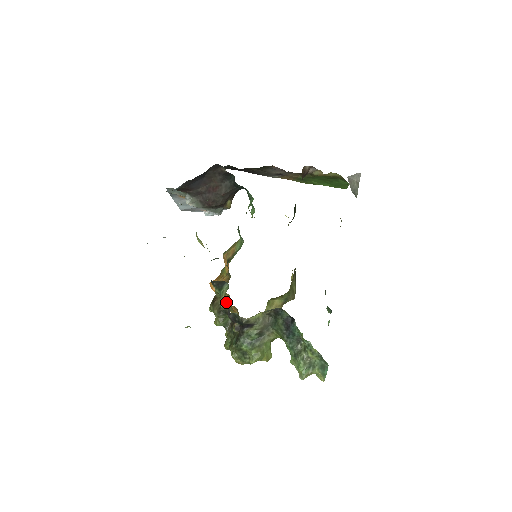
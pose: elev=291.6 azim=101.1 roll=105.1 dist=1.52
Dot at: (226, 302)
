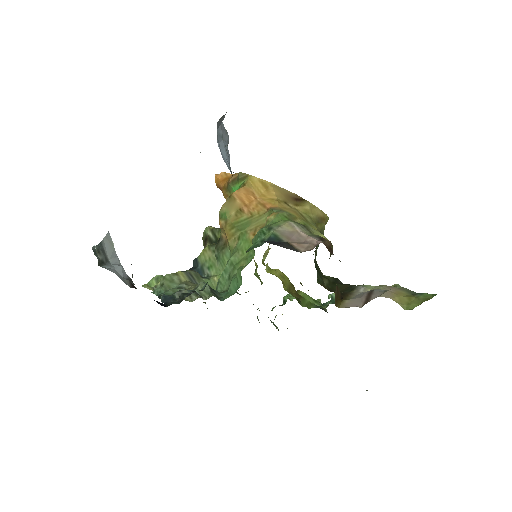
Dot at: occluded
